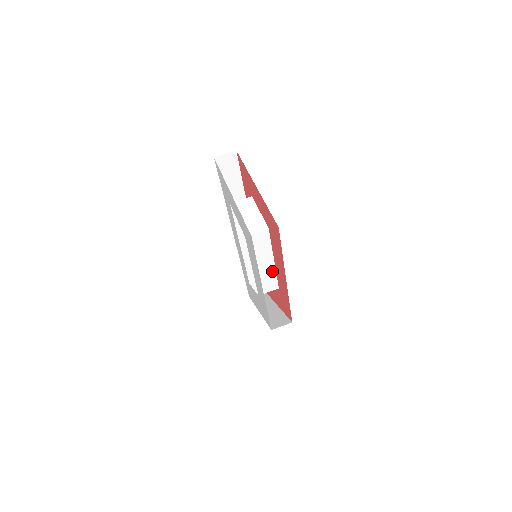
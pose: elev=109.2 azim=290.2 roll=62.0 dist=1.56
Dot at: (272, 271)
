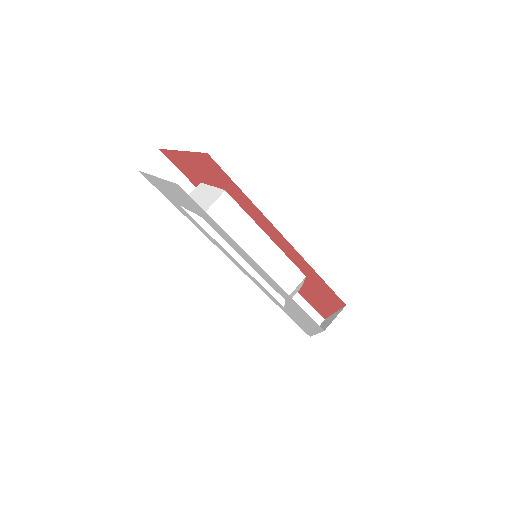
Dot at: (277, 254)
